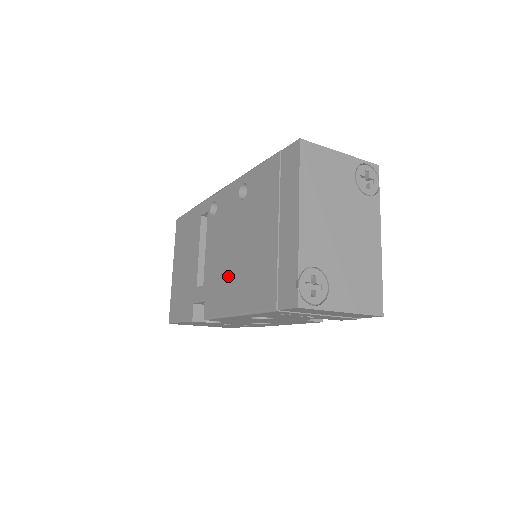
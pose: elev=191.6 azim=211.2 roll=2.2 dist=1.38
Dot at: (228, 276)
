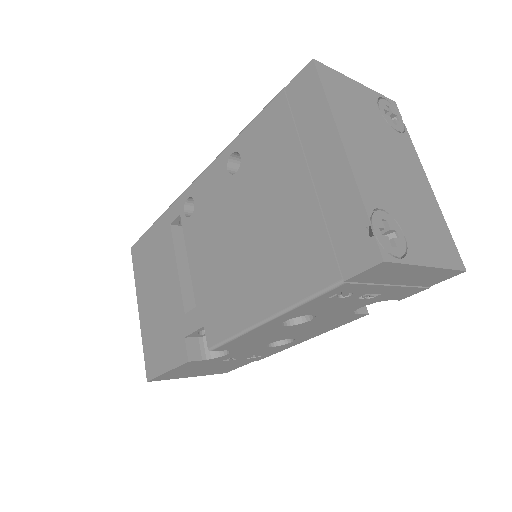
Dot at: (237, 276)
